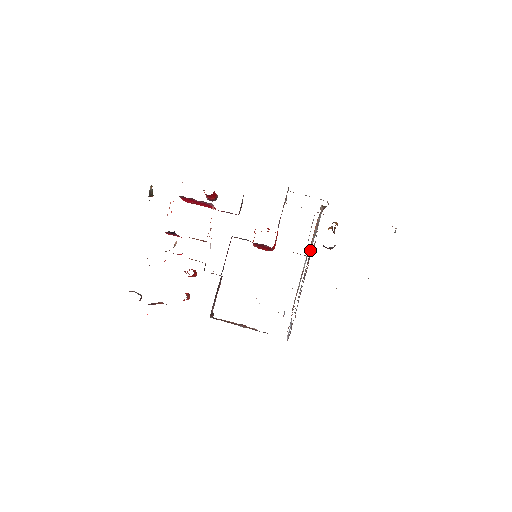
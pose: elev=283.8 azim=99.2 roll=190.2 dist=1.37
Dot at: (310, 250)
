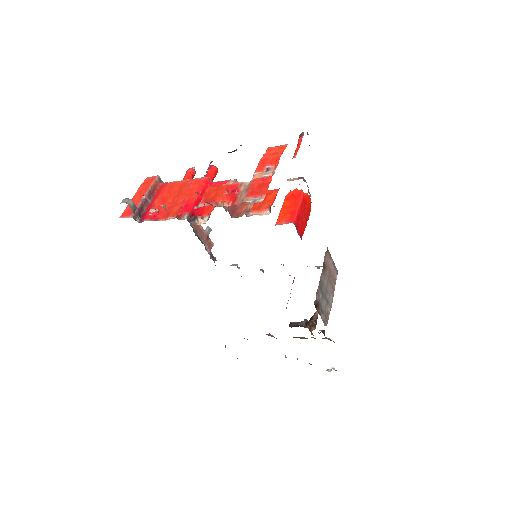
Dot at: occluded
